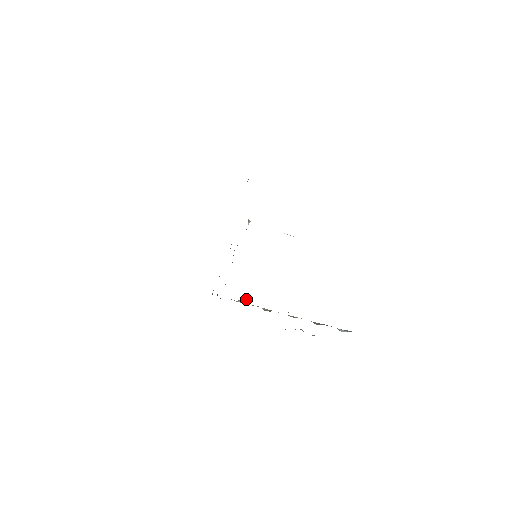
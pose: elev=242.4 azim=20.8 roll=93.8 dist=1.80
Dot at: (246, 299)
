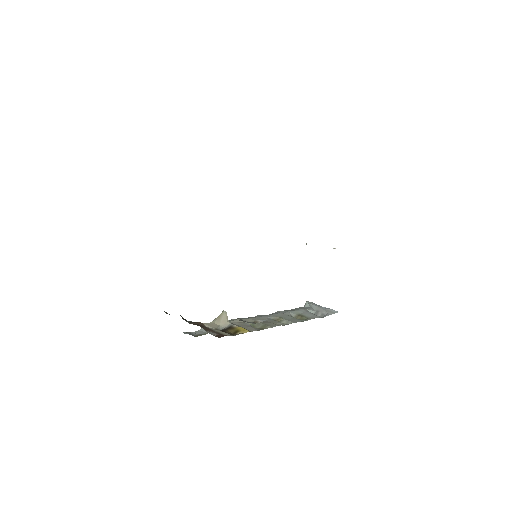
Dot at: (226, 315)
